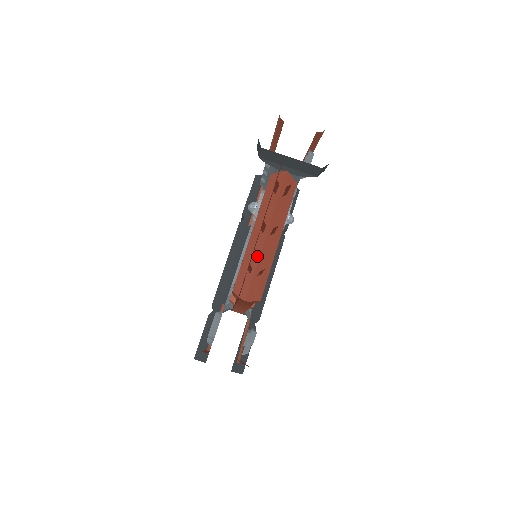
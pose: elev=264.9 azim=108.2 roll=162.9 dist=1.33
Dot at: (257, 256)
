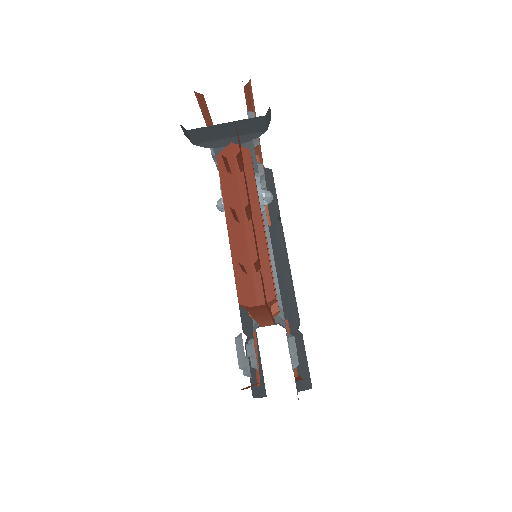
Dot at: (246, 251)
